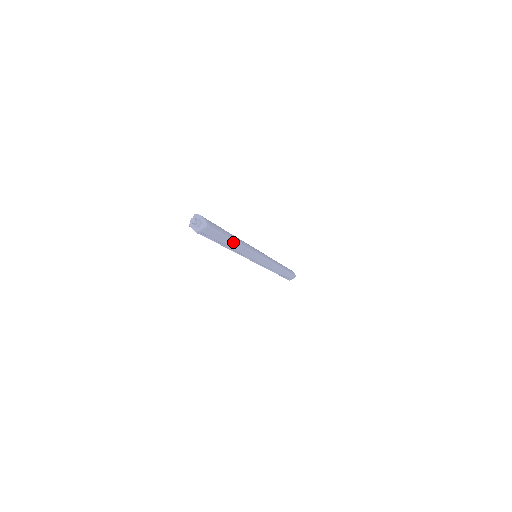
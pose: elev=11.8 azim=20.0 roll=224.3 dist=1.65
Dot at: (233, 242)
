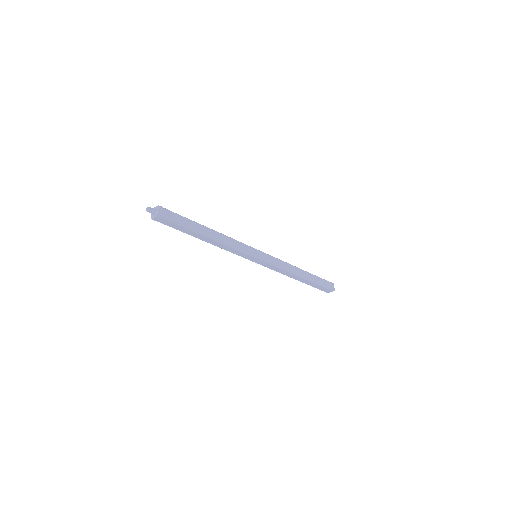
Dot at: (205, 228)
